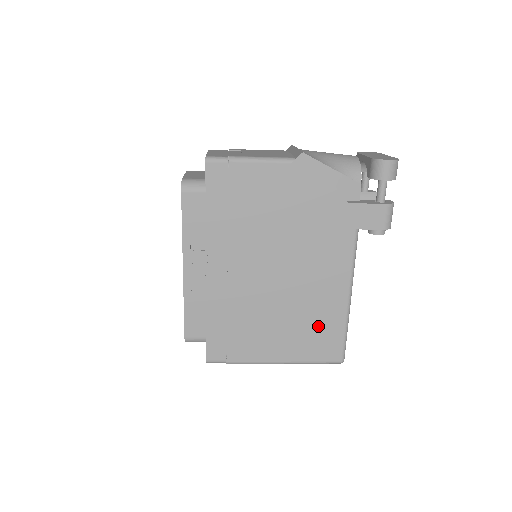
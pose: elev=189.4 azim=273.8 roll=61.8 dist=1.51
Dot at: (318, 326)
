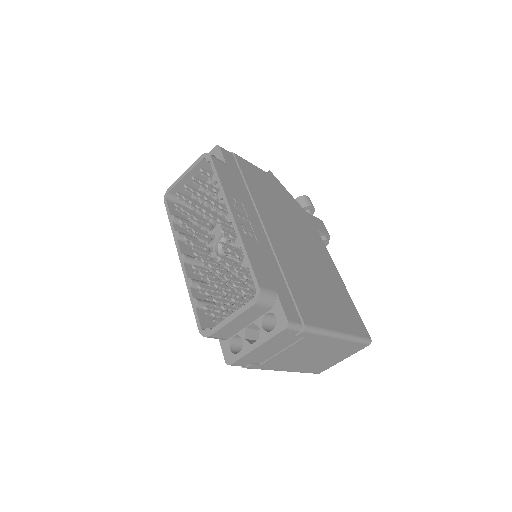
Dot at: (340, 299)
